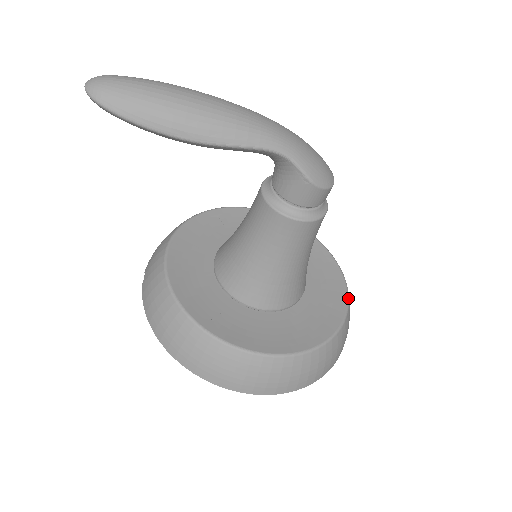
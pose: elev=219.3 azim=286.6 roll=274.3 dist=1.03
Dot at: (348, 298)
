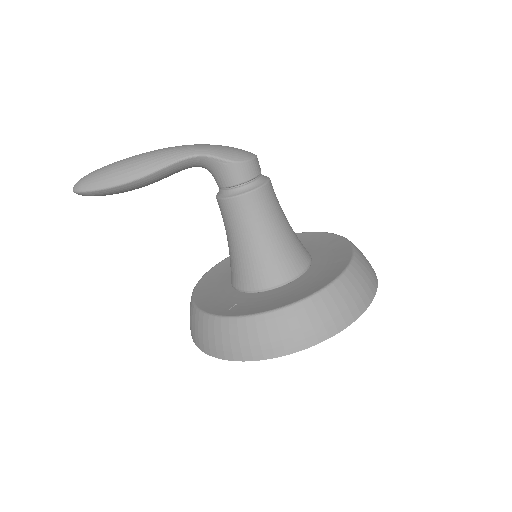
Dot at: (353, 250)
